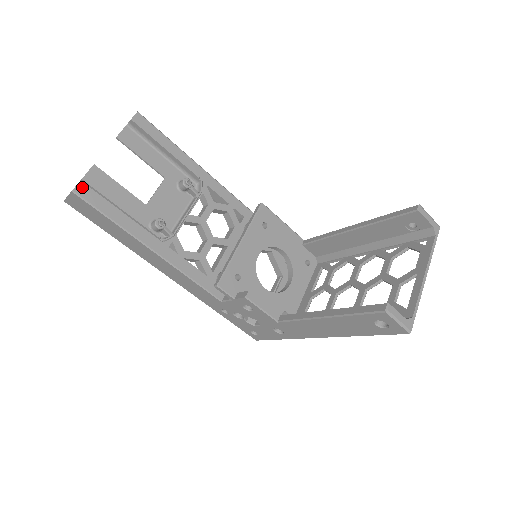
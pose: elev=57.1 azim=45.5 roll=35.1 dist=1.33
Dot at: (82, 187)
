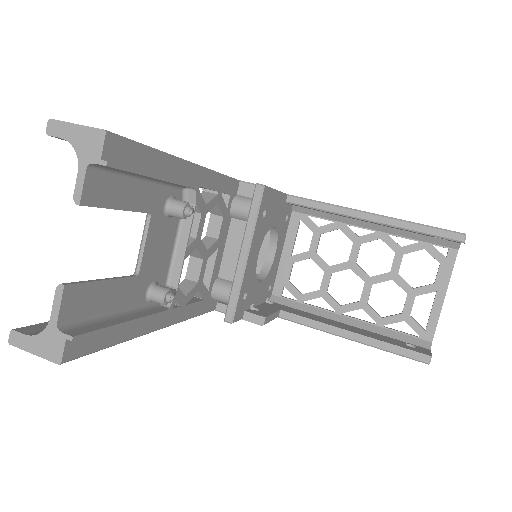
Dot at: (71, 345)
